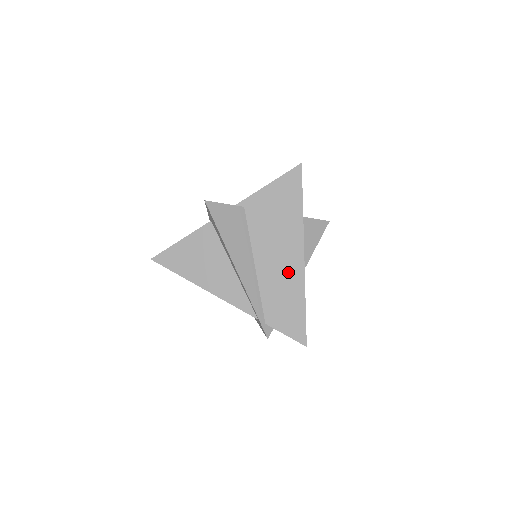
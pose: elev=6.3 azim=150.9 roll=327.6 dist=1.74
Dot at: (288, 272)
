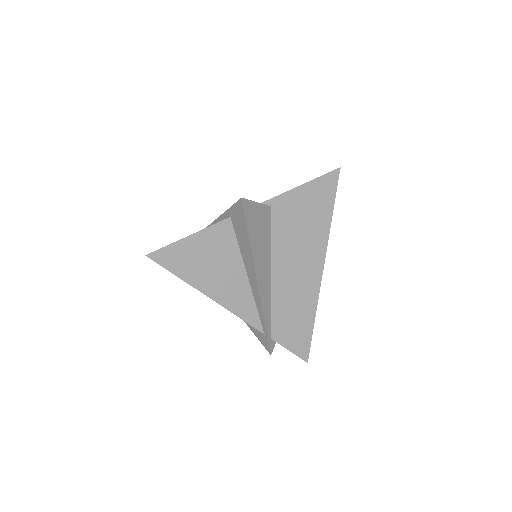
Dot at: (304, 285)
